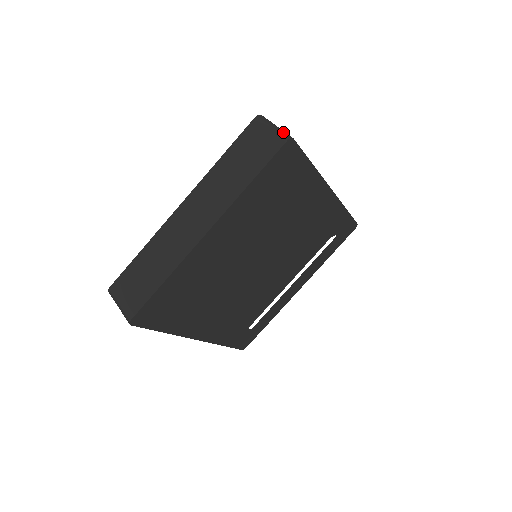
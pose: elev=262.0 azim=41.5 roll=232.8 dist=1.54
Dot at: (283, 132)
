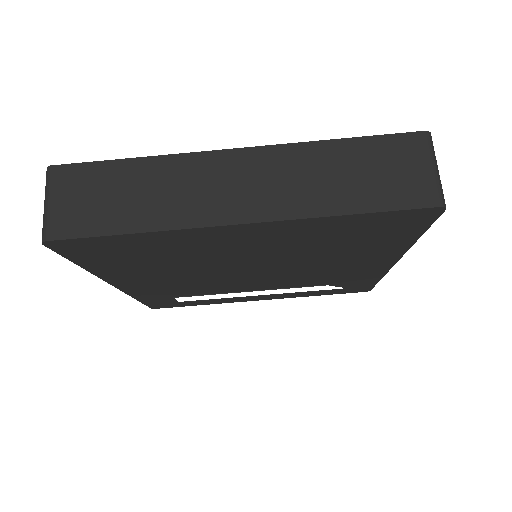
Dot at: occluded
